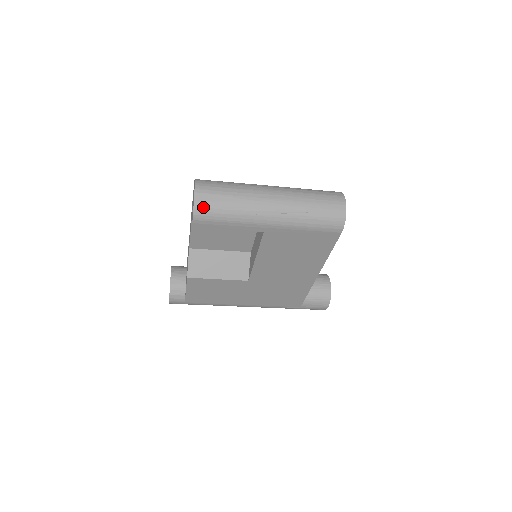
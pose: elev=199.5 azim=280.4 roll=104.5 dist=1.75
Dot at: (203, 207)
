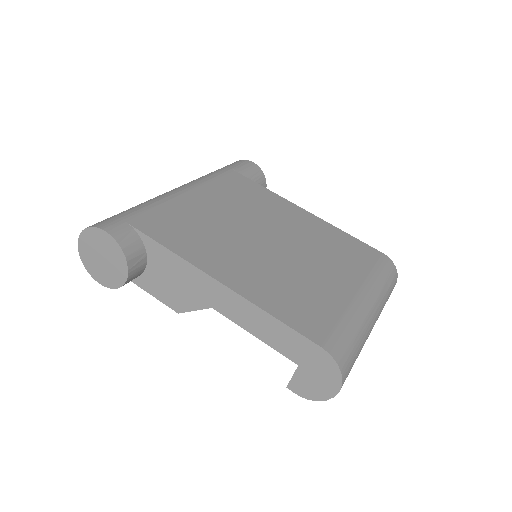
Dot at: occluded
